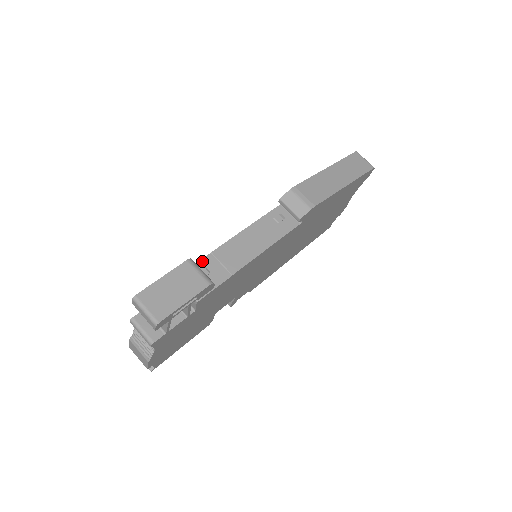
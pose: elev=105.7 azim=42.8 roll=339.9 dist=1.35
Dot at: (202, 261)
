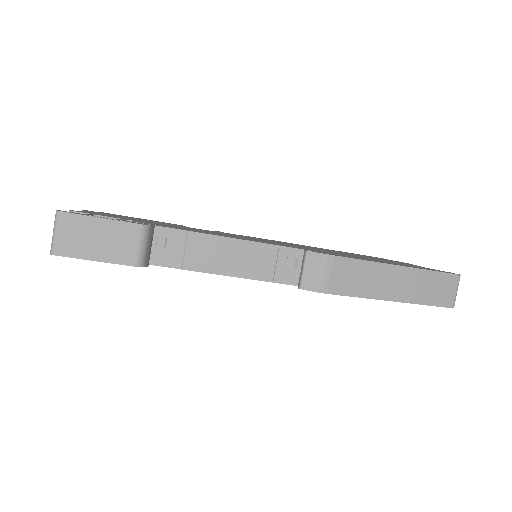
Dot at: (171, 230)
